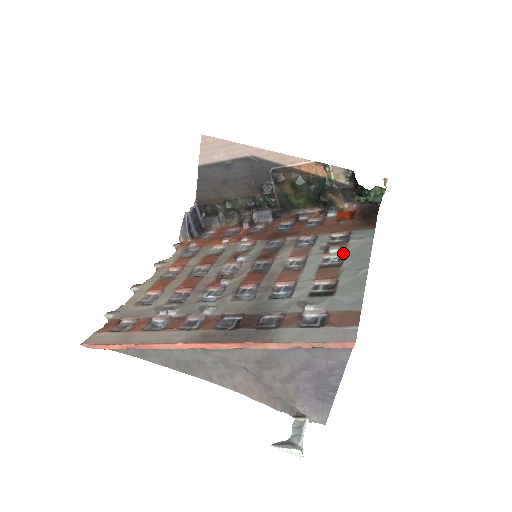
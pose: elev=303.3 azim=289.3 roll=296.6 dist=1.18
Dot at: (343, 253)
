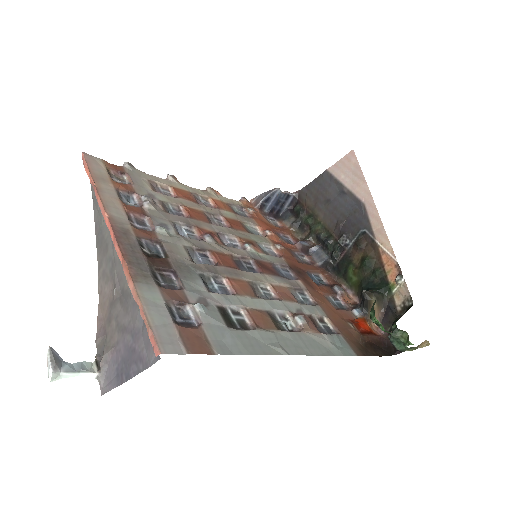
Dot at: (301, 330)
